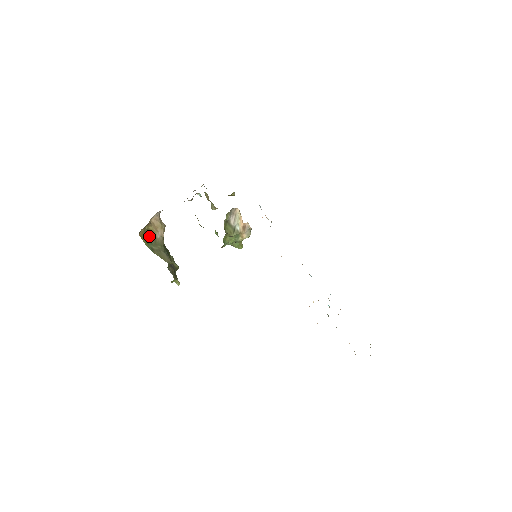
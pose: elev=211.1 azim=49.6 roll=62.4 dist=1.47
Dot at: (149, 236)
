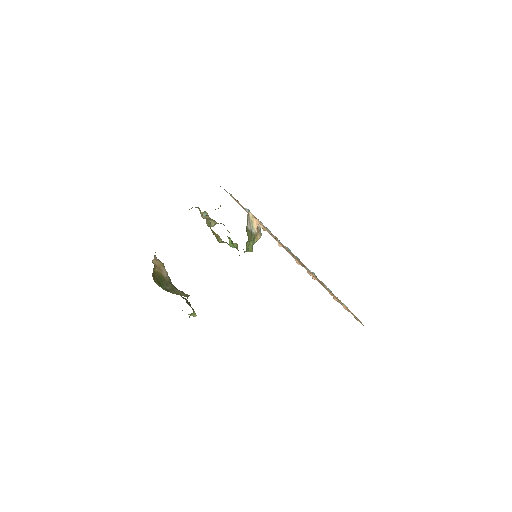
Dot at: (159, 278)
